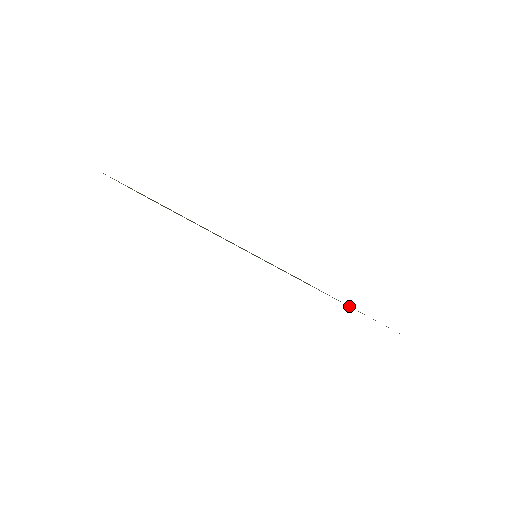
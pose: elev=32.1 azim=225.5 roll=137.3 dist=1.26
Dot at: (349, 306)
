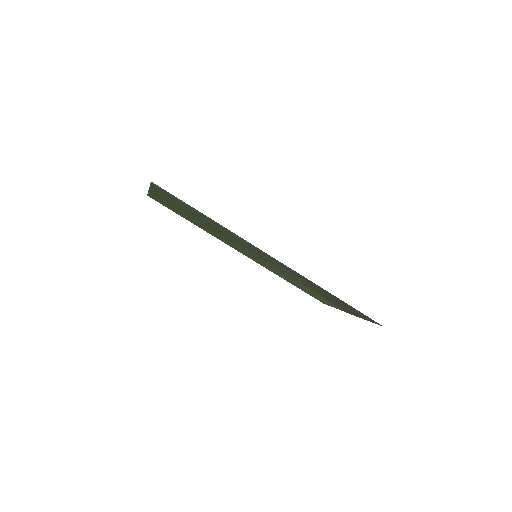
Dot at: (327, 293)
